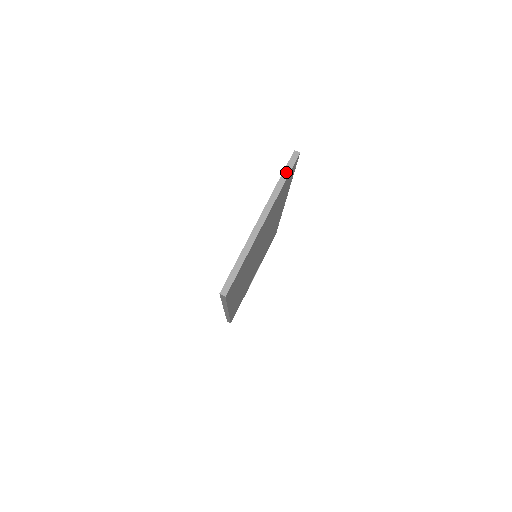
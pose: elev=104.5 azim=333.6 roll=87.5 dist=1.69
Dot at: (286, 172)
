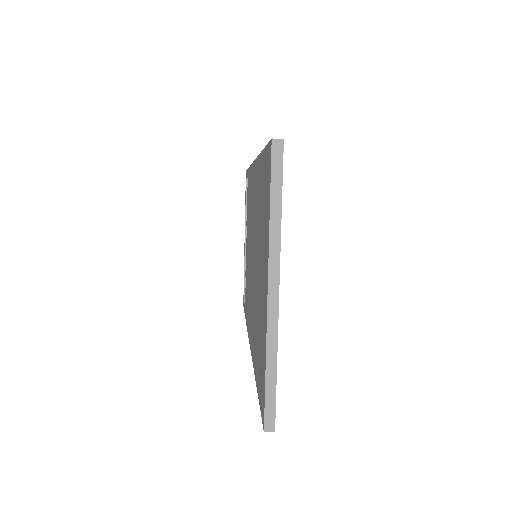
Dot at: (275, 188)
